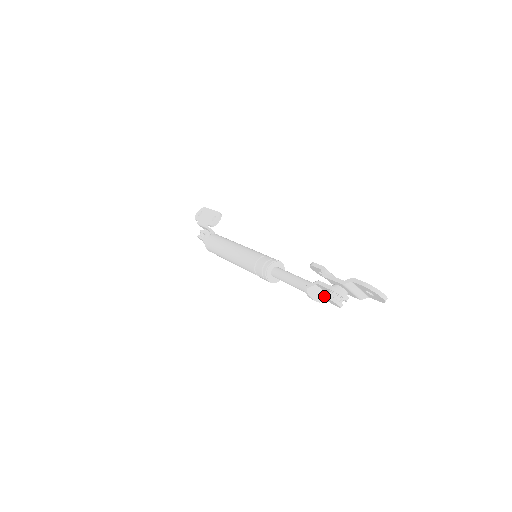
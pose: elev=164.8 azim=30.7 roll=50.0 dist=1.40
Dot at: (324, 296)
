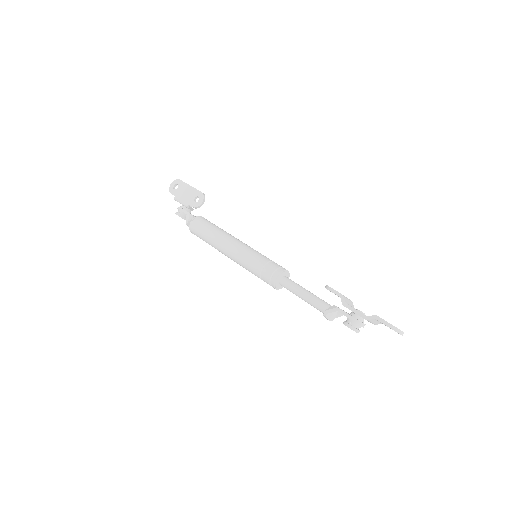
Dot at: (345, 325)
